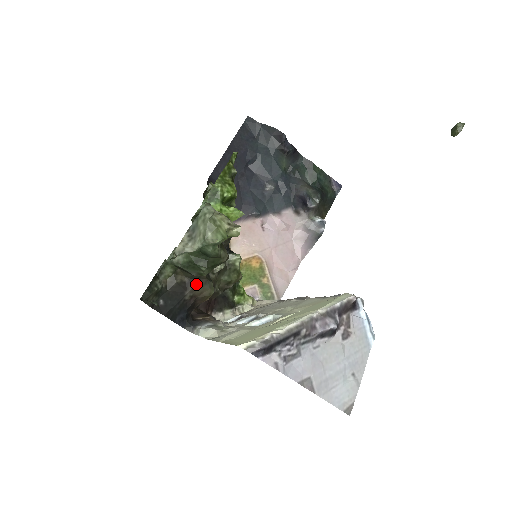
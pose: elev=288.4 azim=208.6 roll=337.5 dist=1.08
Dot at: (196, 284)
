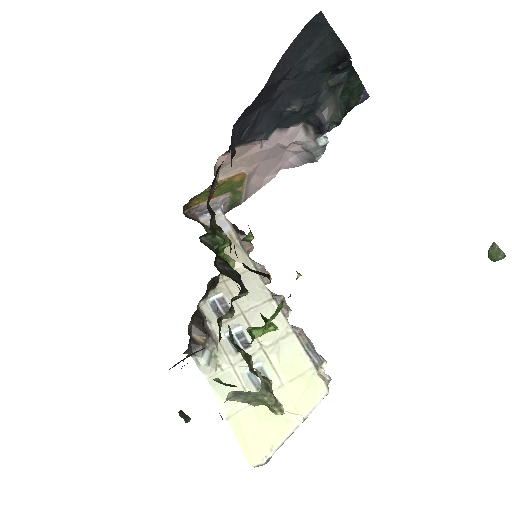
Dot at: occluded
